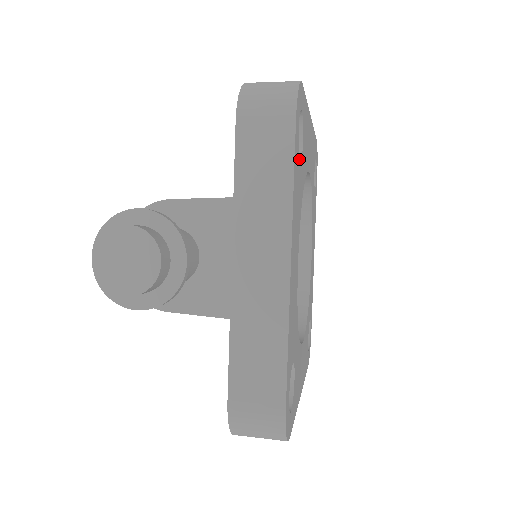
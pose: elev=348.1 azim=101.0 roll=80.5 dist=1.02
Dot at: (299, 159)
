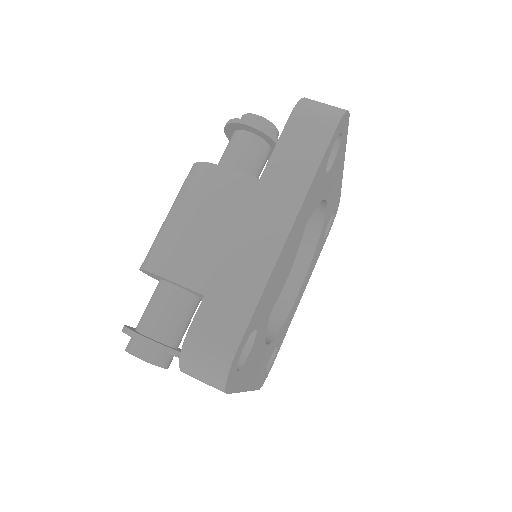
Dot at: (247, 357)
